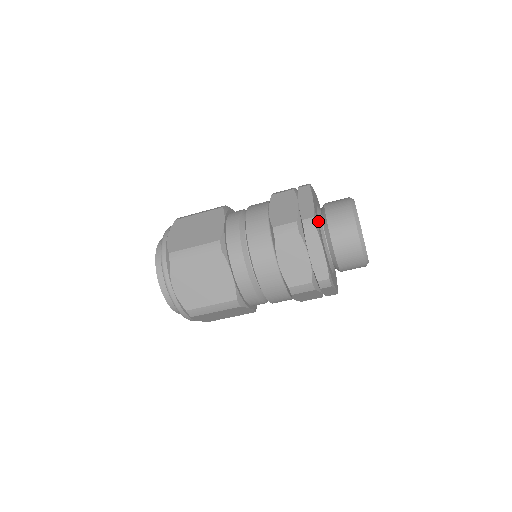
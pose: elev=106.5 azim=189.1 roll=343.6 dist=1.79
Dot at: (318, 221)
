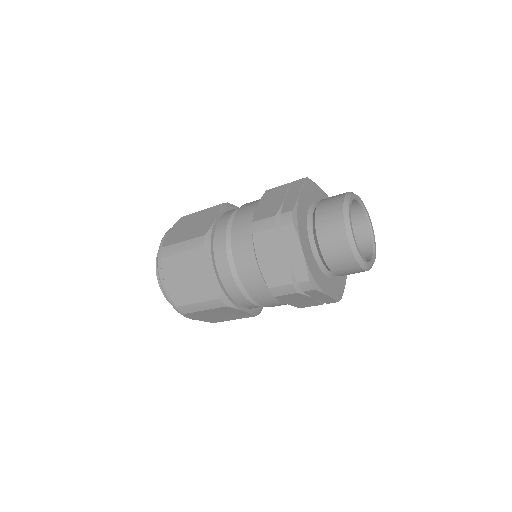
Dot at: (316, 198)
